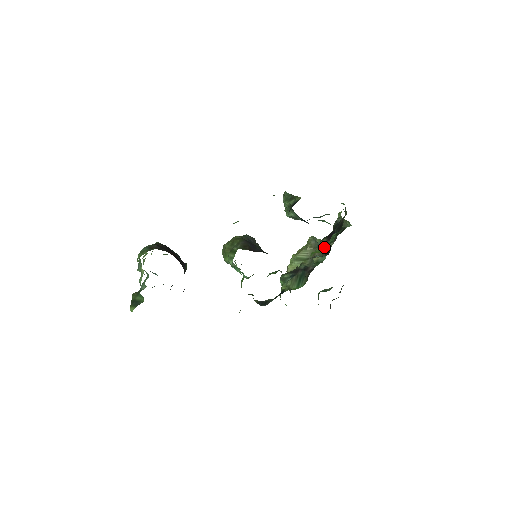
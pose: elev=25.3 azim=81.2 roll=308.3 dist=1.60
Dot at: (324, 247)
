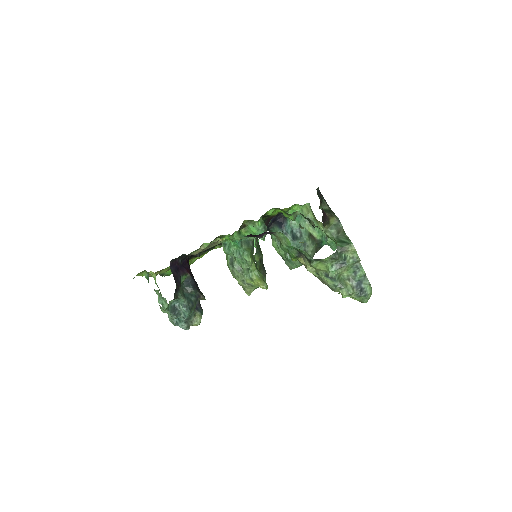
Dot at: occluded
